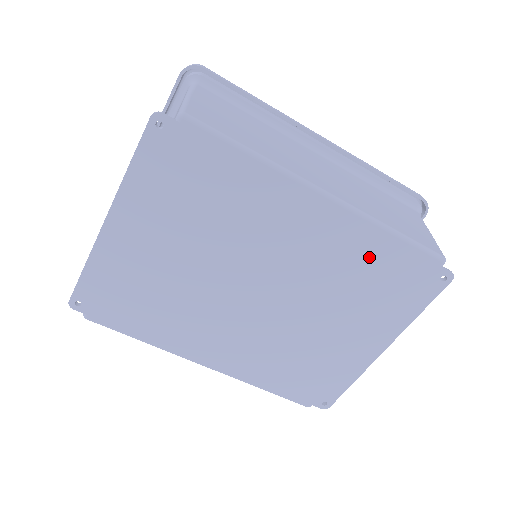
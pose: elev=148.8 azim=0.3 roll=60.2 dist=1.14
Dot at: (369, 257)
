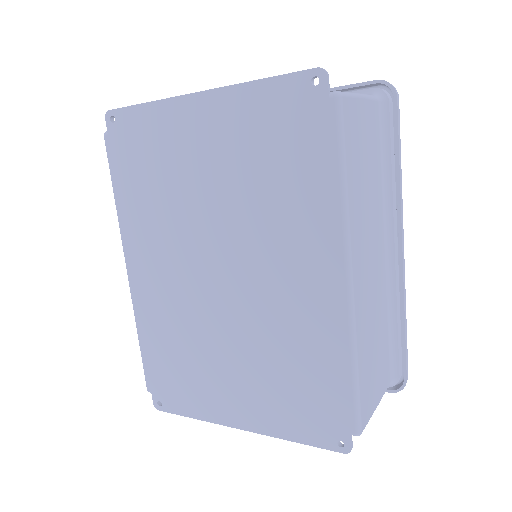
Dot at: (317, 359)
